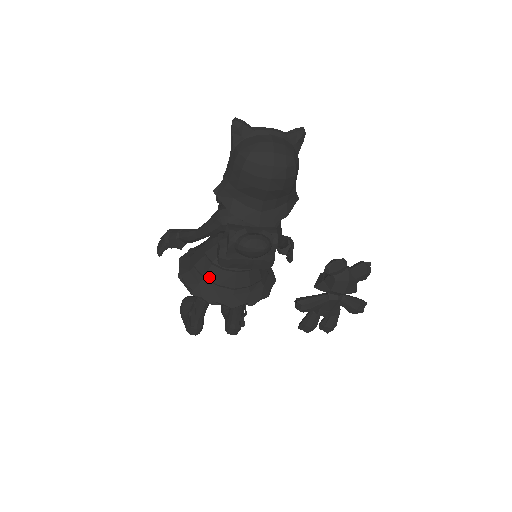
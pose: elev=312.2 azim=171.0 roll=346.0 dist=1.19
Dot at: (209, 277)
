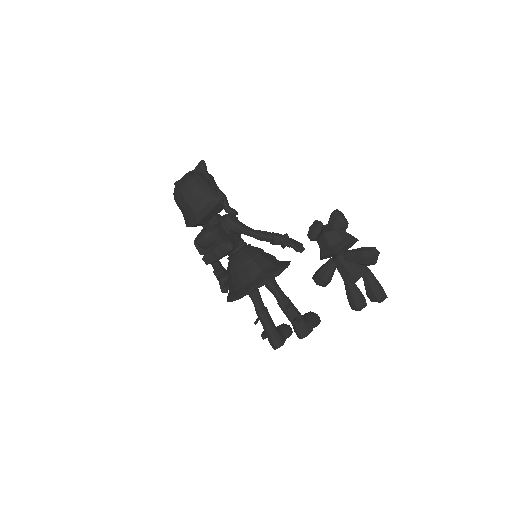
Dot at: (229, 284)
